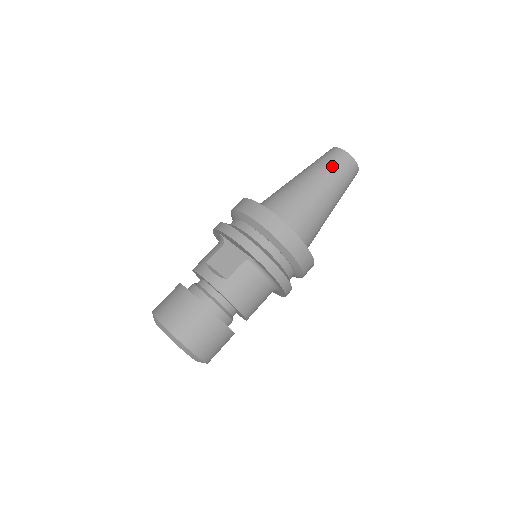
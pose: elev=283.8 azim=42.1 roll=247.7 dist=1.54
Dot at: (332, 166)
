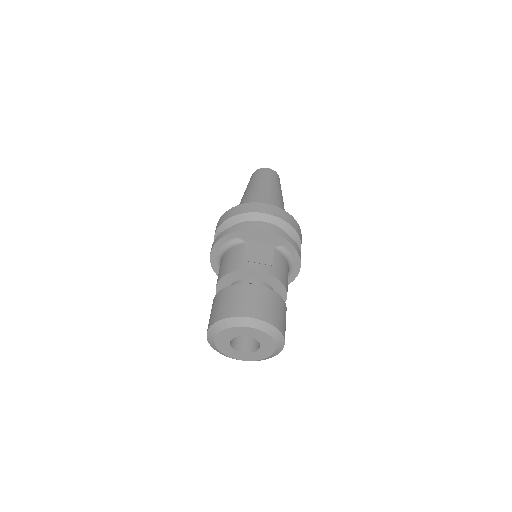
Dot at: (272, 178)
